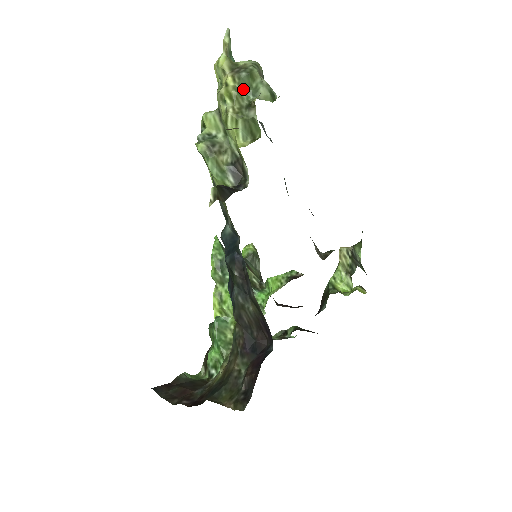
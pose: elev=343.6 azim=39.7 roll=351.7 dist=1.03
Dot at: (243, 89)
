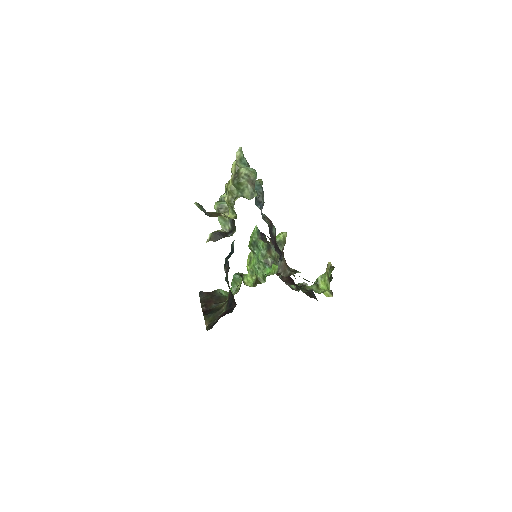
Dot at: (236, 188)
